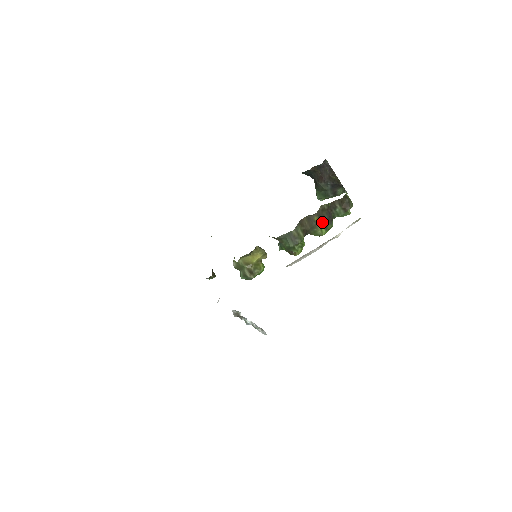
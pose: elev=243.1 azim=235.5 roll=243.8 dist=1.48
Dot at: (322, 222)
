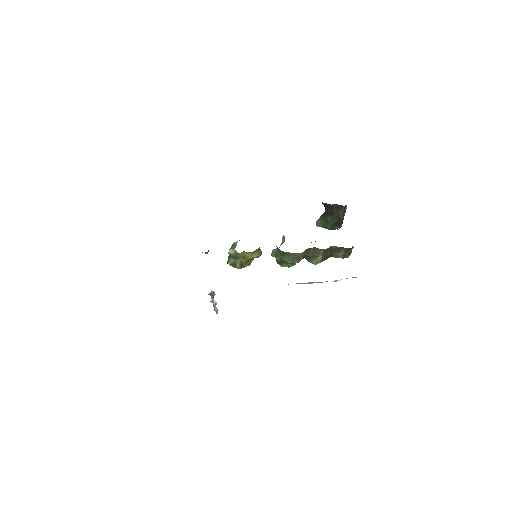
Dot at: (323, 256)
